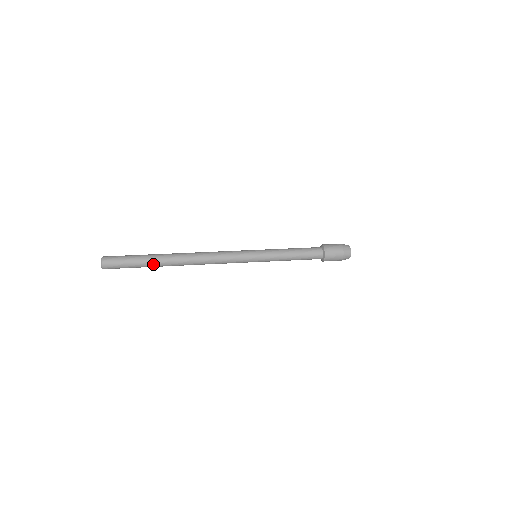
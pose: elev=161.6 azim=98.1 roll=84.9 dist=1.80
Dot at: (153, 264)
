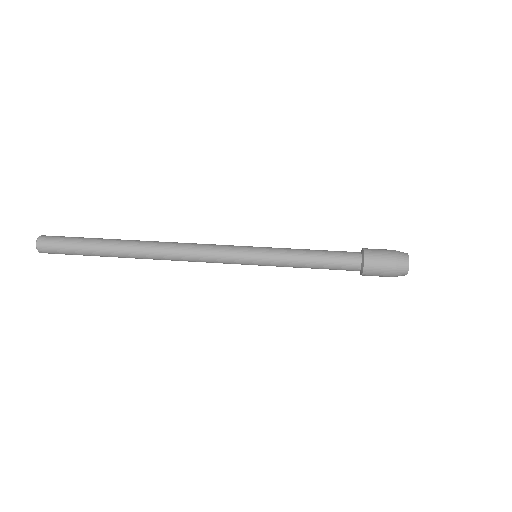
Dot at: (105, 254)
